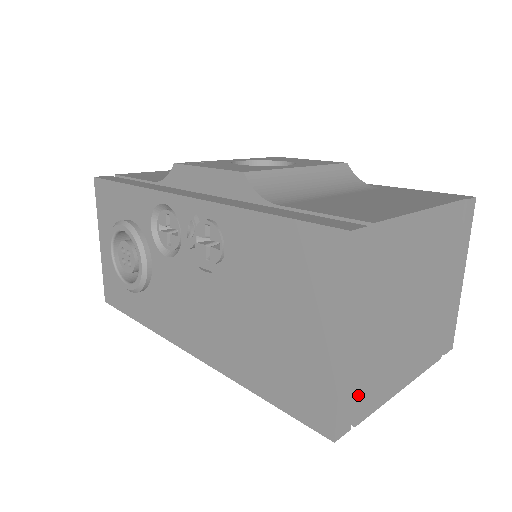
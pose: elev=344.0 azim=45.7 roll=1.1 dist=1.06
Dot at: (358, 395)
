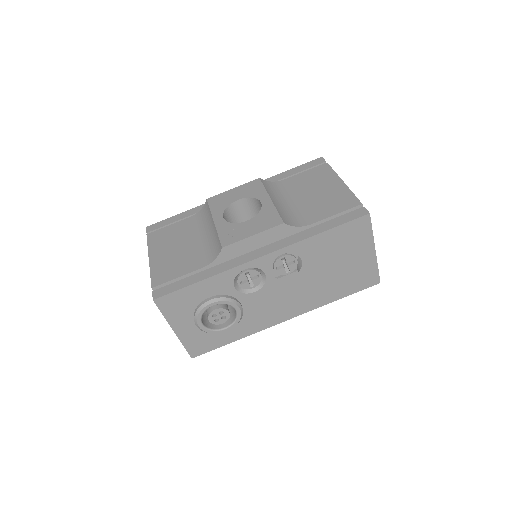
Dot at: occluded
